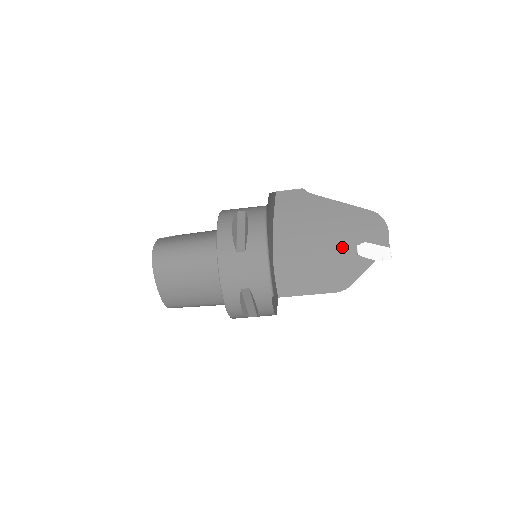
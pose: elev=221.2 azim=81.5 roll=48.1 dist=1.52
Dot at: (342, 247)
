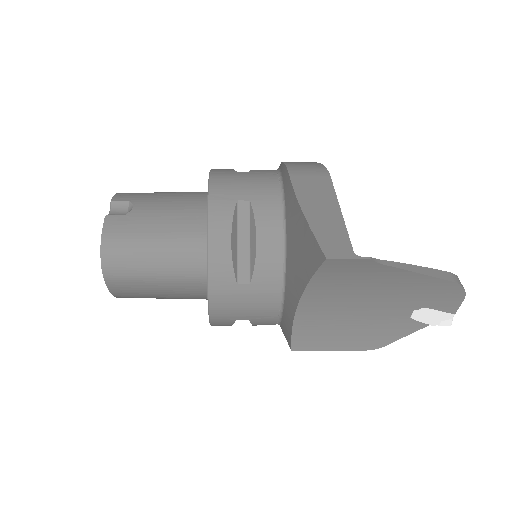
Dot at: (394, 310)
